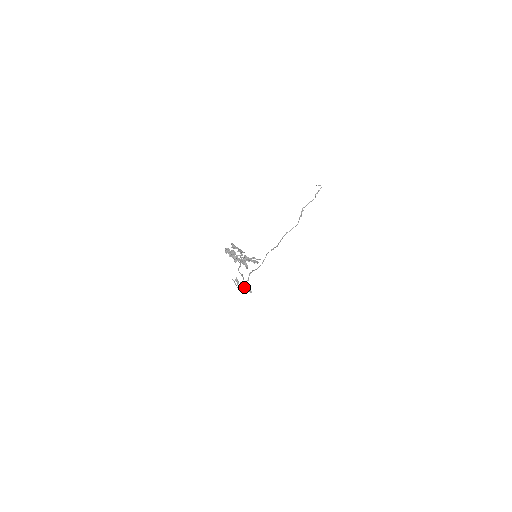
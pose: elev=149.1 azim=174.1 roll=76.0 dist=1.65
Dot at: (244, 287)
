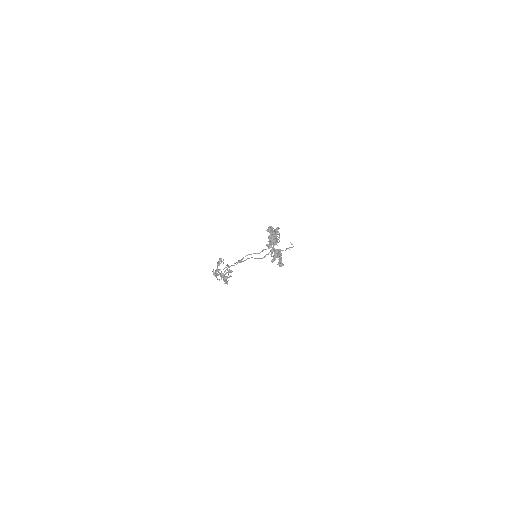
Dot at: occluded
